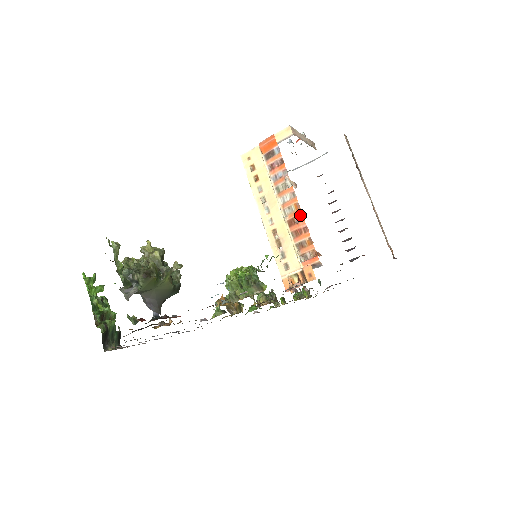
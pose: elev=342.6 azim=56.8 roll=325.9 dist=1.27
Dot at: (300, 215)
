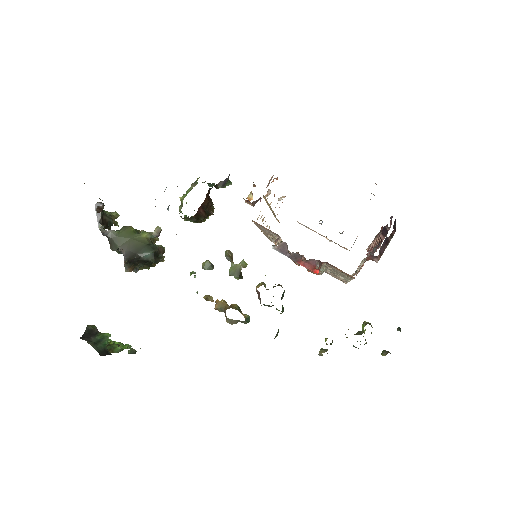
Dot at: occluded
